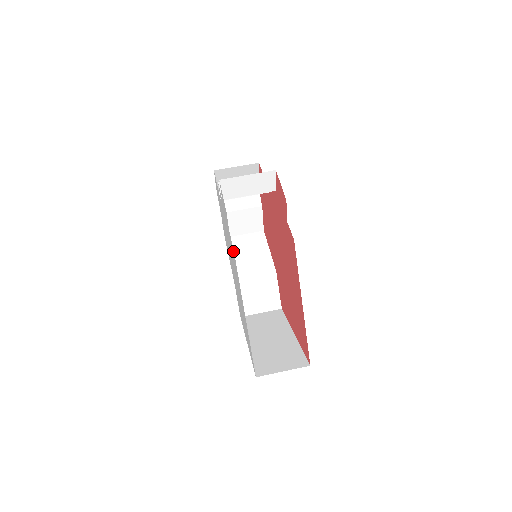
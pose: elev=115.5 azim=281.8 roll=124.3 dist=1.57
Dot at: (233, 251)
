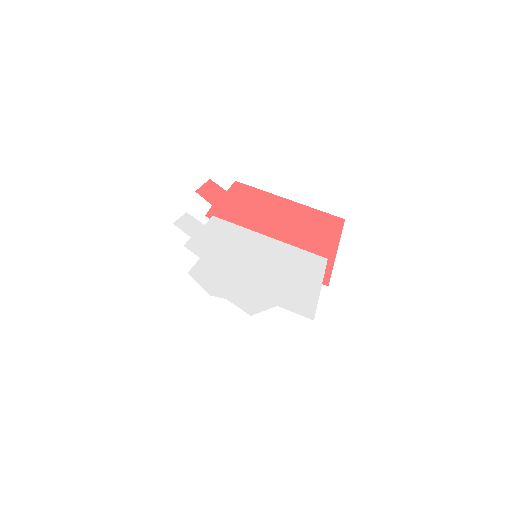
Dot at: (215, 222)
